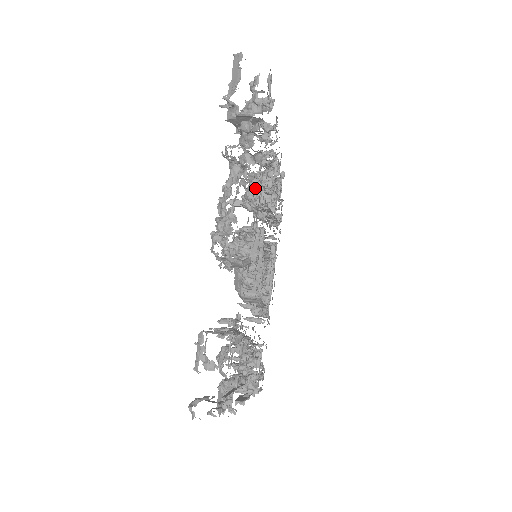
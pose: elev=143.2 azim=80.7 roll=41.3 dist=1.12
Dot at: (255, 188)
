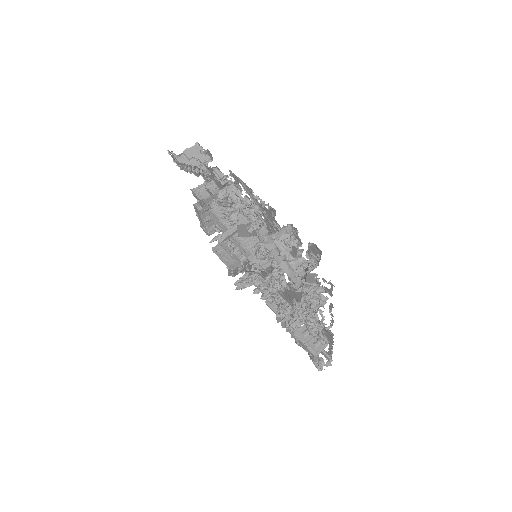
Dot at: occluded
